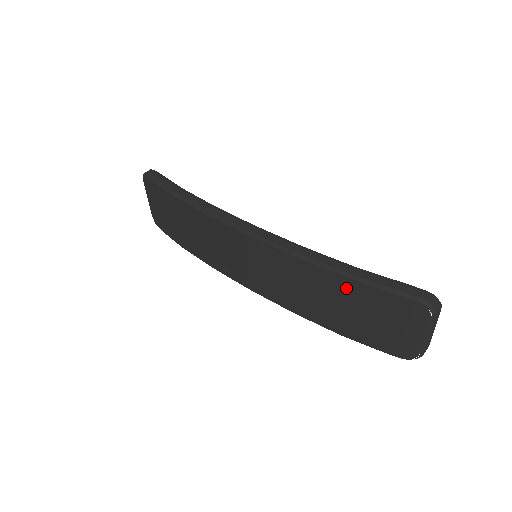
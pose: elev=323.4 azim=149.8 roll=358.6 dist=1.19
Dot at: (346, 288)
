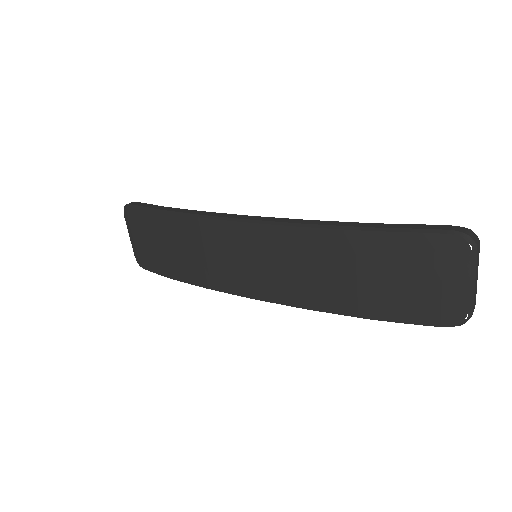
Dot at: (366, 247)
